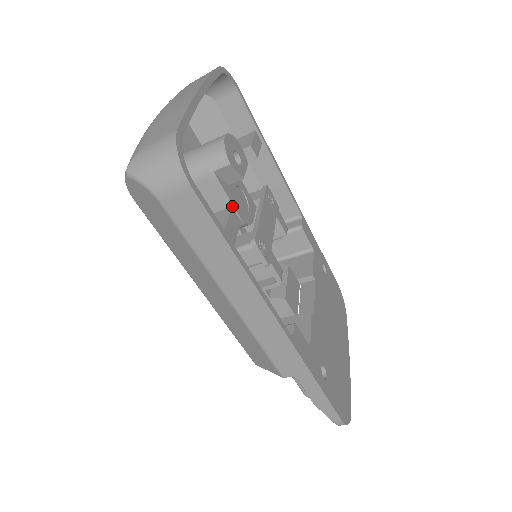
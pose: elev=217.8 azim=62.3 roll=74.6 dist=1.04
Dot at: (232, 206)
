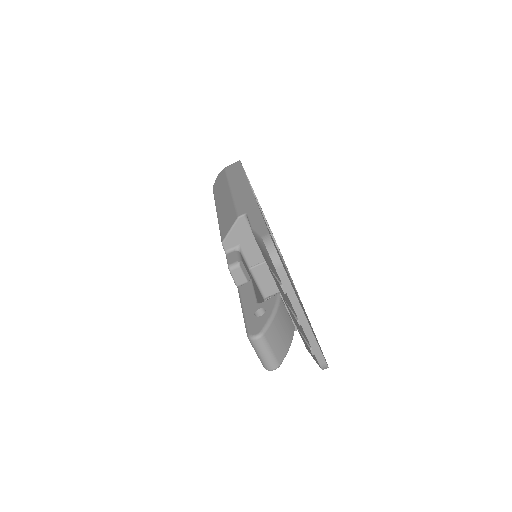
Dot at: occluded
